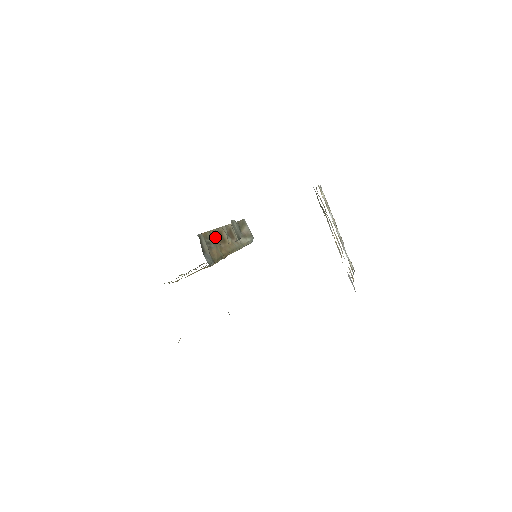
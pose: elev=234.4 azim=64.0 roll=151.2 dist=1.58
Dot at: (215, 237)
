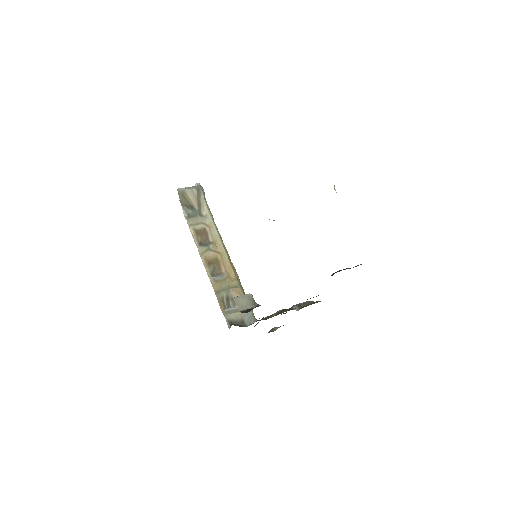
Dot at: (219, 283)
